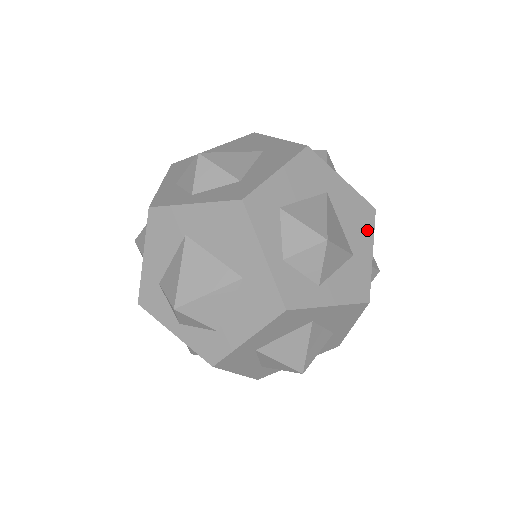
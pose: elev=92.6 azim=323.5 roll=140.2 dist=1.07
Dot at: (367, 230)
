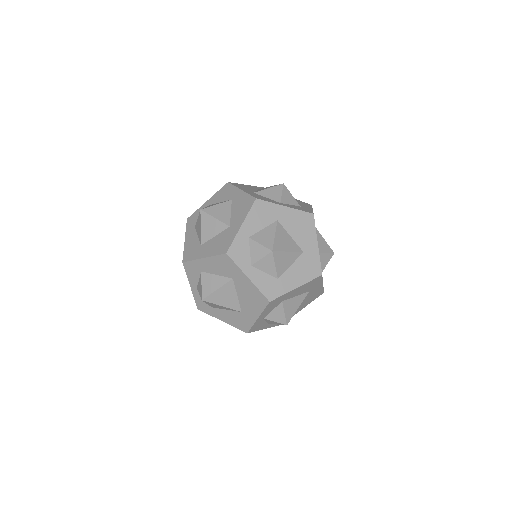
Dot at: (311, 301)
